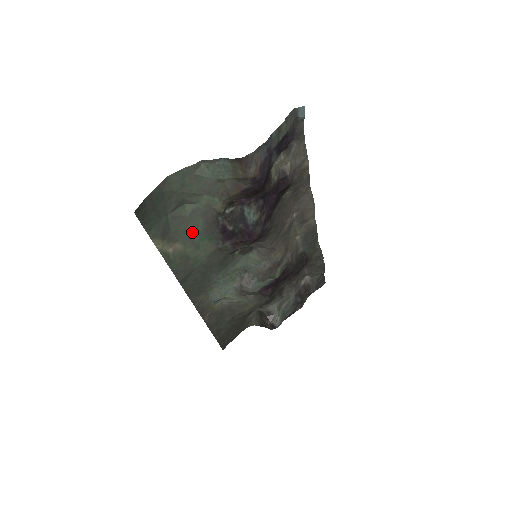
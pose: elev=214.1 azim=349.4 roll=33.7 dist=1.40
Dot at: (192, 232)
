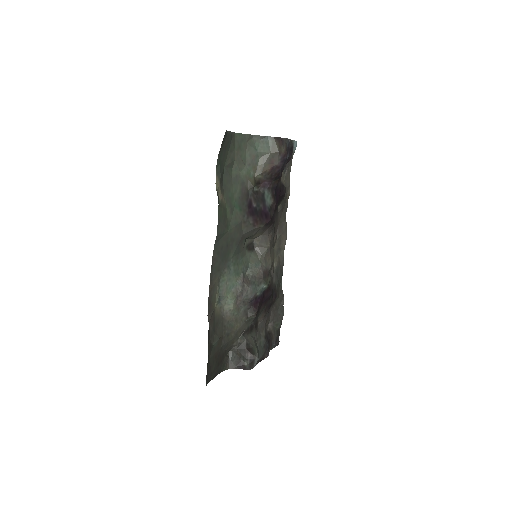
Dot at: (232, 195)
